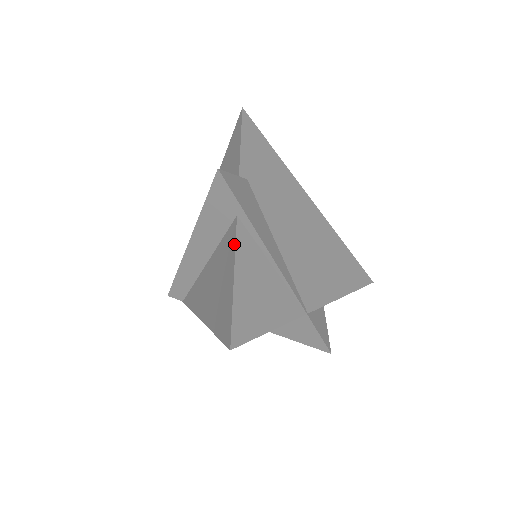
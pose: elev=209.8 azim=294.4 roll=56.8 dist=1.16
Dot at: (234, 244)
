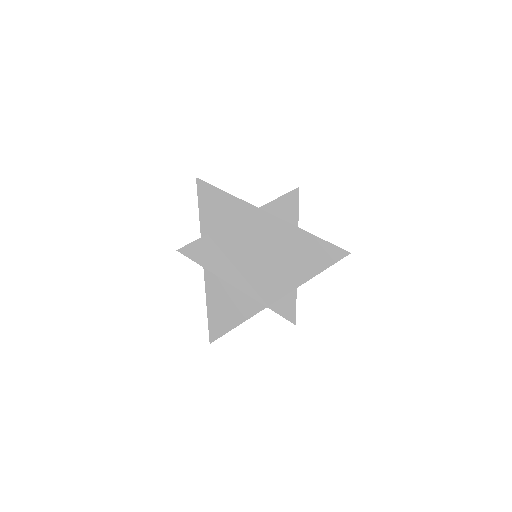
Dot at: (205, 283)
